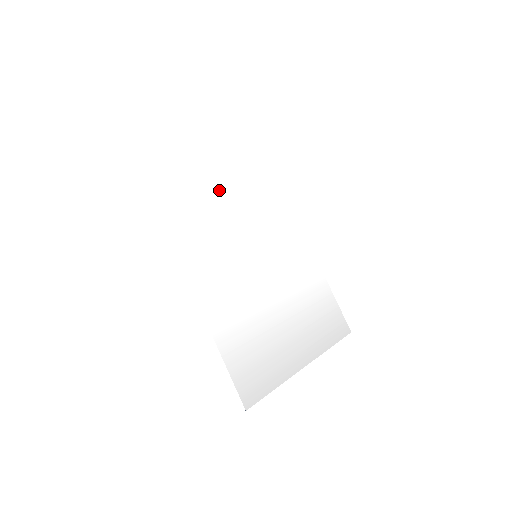
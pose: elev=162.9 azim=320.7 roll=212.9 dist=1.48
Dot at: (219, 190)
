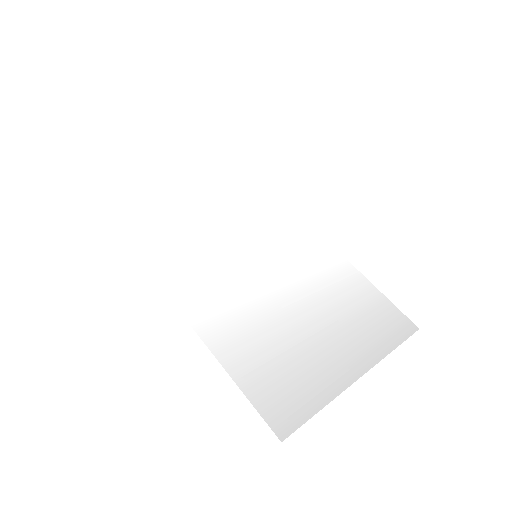
Dot at: (193, 198)
